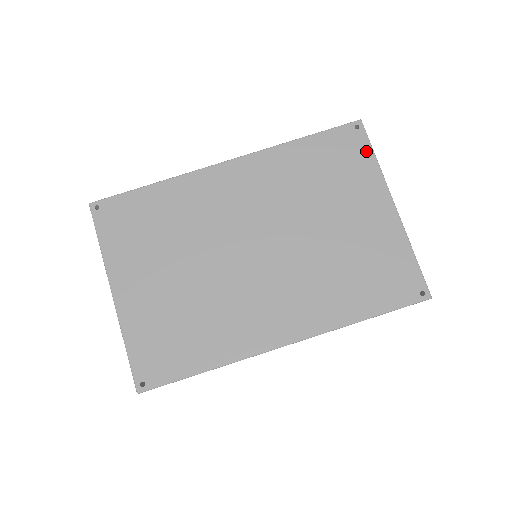
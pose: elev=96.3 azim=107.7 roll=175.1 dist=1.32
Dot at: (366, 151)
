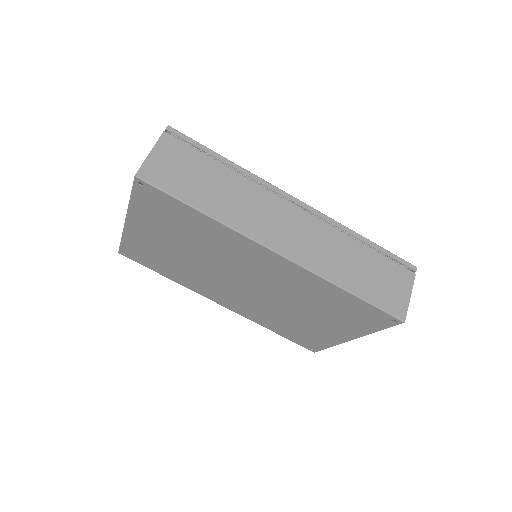
Dot at: (378, 327)
